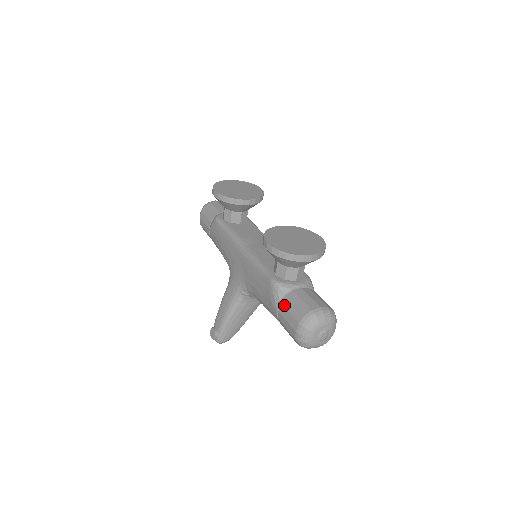
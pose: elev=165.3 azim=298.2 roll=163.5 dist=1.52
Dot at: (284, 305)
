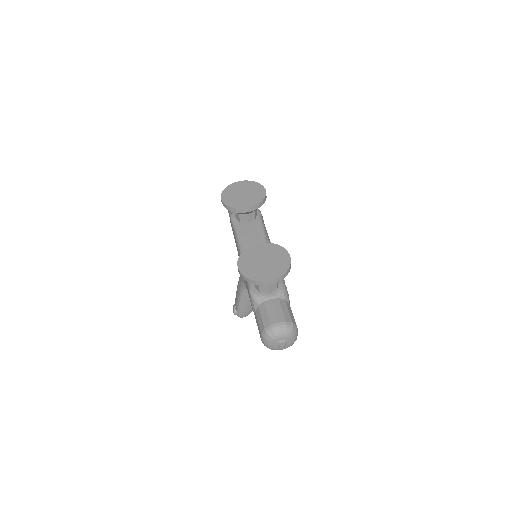
Dot at: (256, 314)
